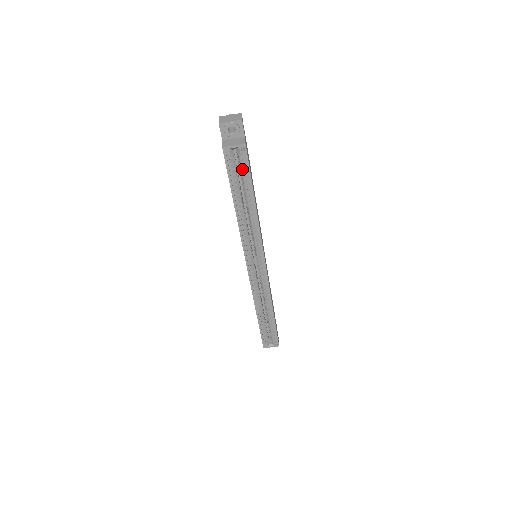
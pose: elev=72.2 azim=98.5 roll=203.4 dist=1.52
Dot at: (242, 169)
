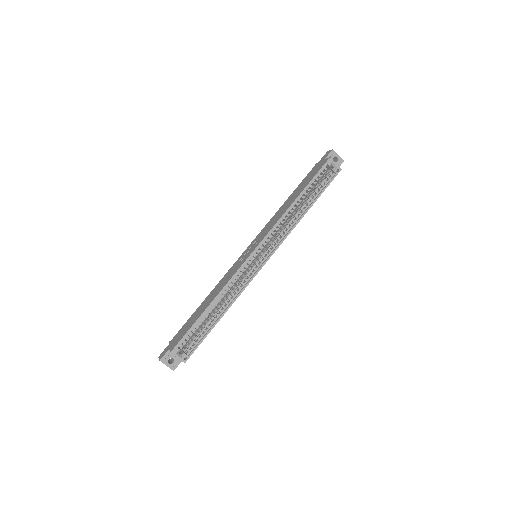
Dot at: (321, 183)
